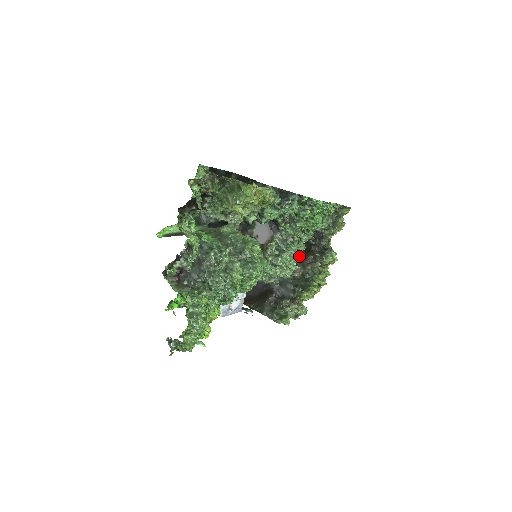
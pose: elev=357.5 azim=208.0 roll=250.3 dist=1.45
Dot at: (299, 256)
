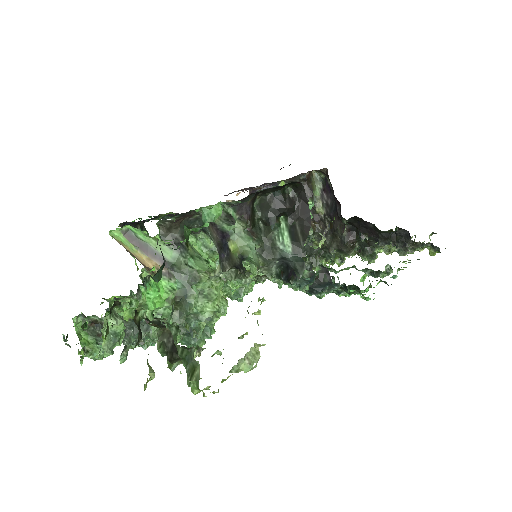
Dot at: occluded
